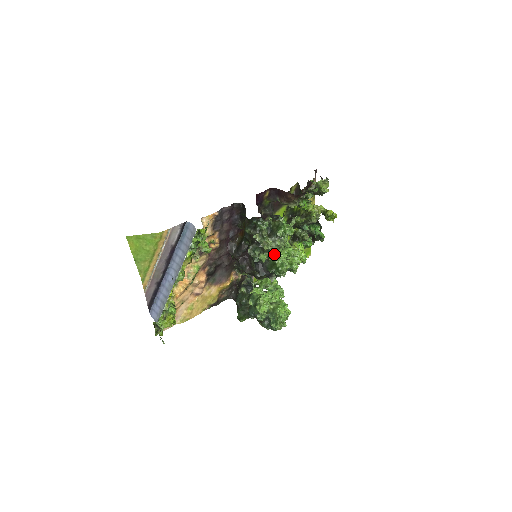
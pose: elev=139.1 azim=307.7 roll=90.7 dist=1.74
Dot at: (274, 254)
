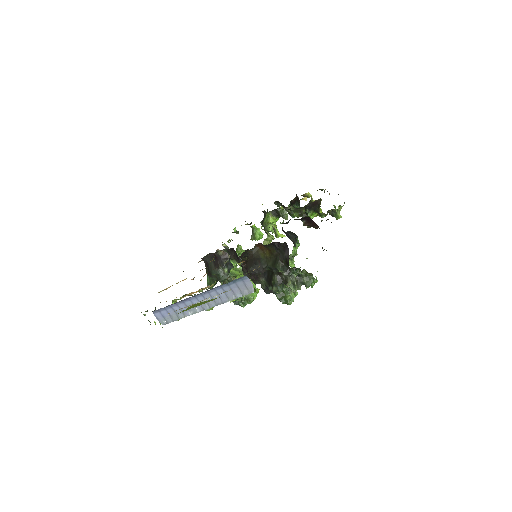
Dot at: occluded
